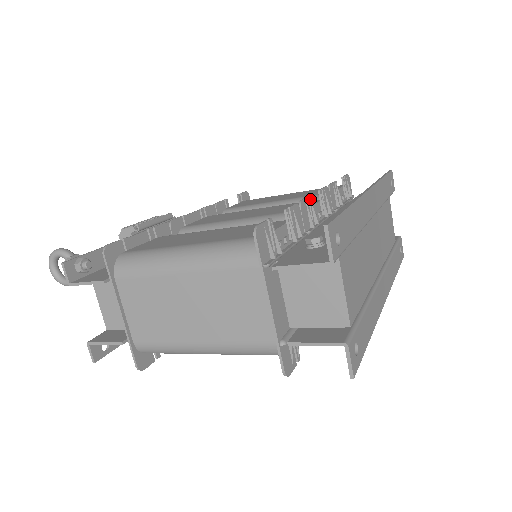
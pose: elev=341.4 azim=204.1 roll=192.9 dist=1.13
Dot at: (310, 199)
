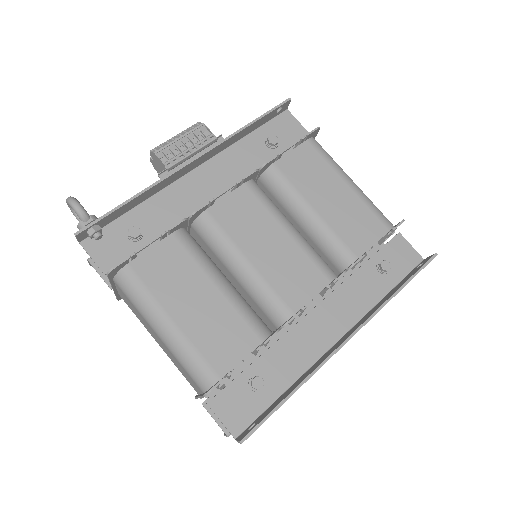
Dot at: (304, 309)
